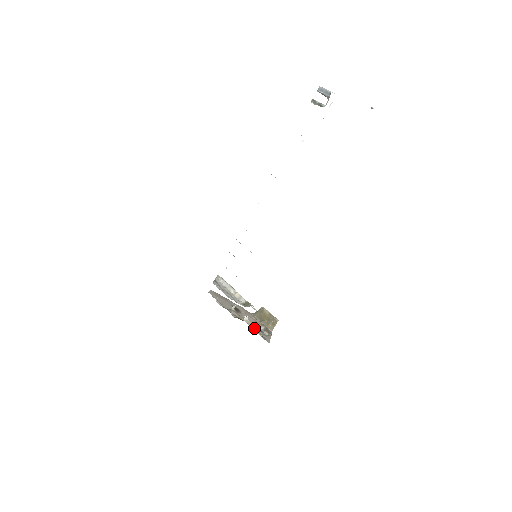
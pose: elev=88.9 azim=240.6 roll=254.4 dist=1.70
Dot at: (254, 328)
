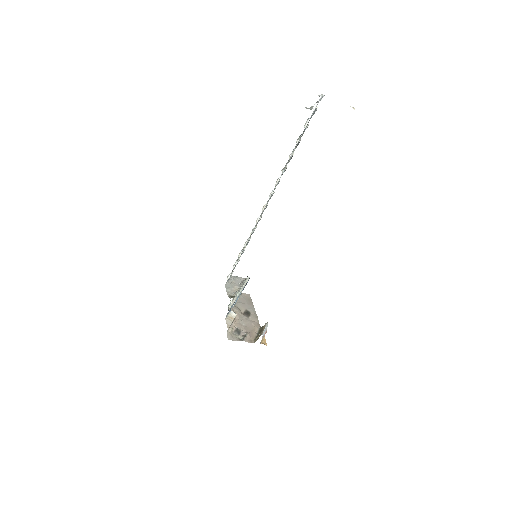
Dot at: (228, 321)
